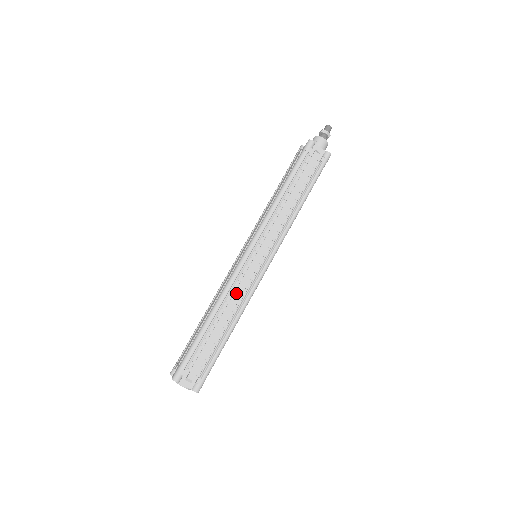
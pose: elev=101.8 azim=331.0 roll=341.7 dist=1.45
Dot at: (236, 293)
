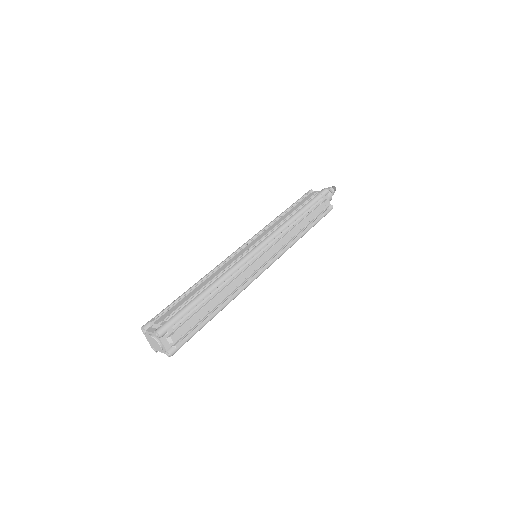
Dot at: (238, 278)
